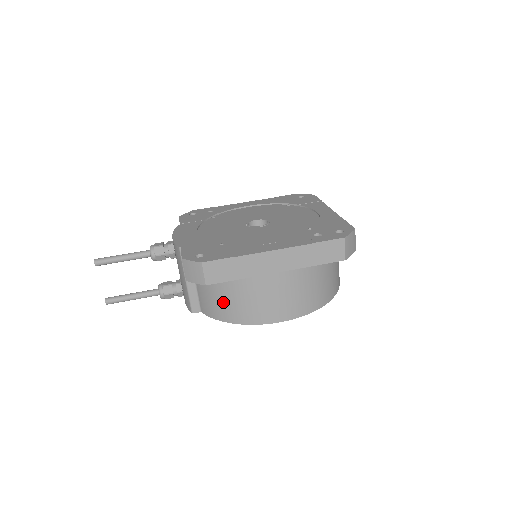
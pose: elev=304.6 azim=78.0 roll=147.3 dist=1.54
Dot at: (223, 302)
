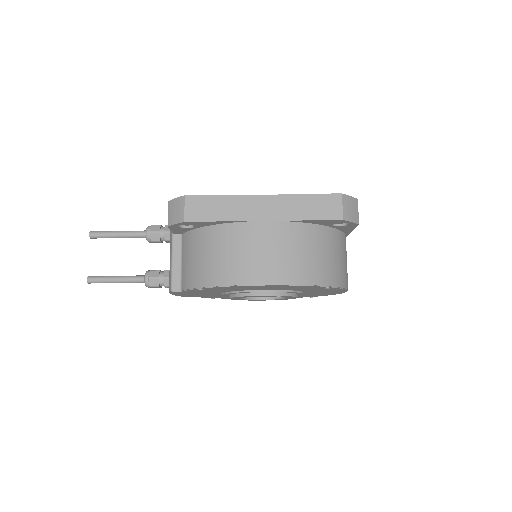
Dot at: (203, 261)
